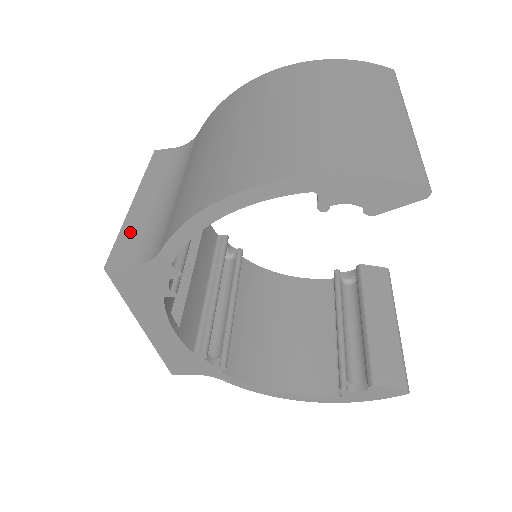
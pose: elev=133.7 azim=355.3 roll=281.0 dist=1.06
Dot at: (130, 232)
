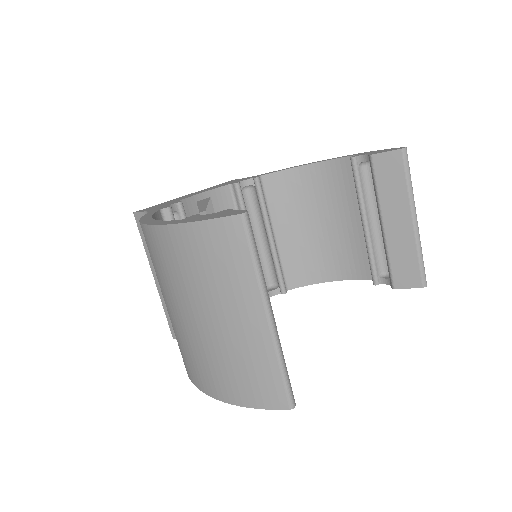
Dot at: occluded
